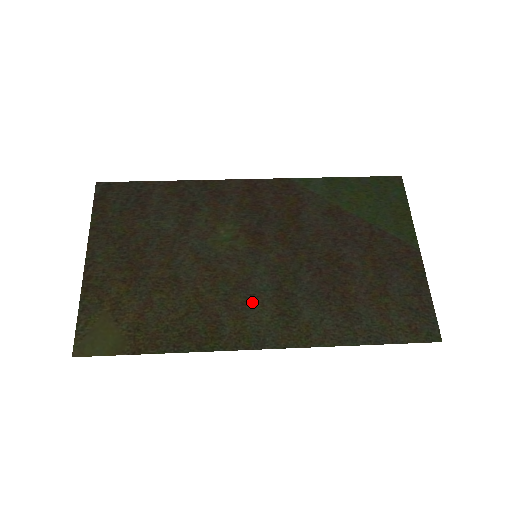
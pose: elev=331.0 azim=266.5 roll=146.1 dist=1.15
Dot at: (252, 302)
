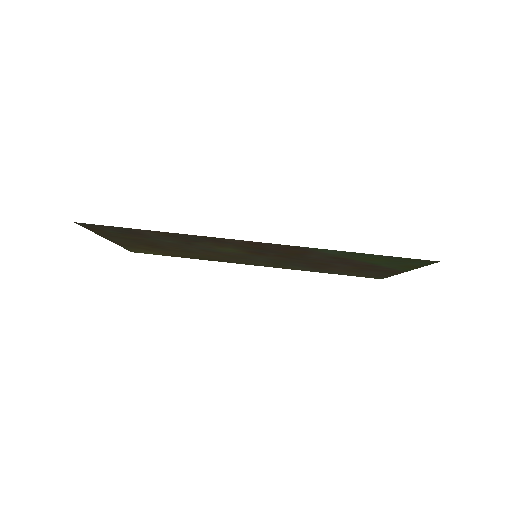
Dot at: (251, 261)
